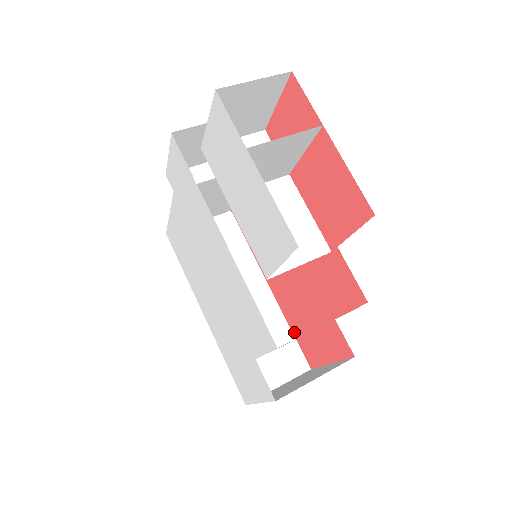
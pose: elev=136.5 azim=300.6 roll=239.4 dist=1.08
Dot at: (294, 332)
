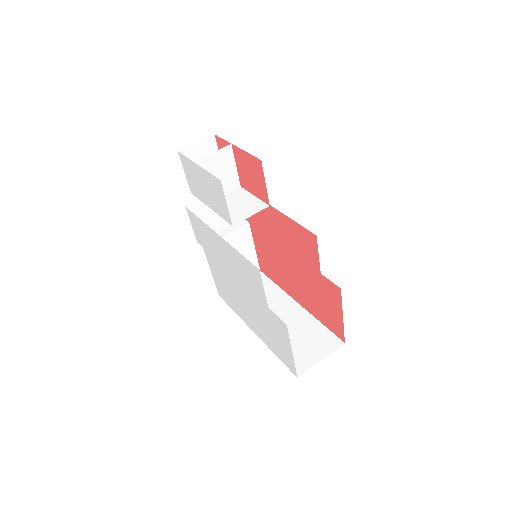
Dot at: (323, 322)
